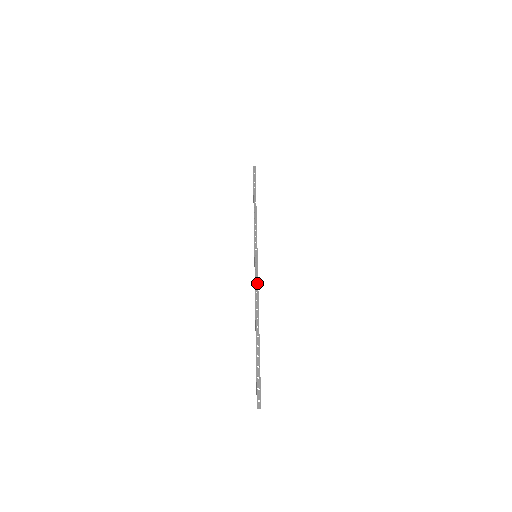
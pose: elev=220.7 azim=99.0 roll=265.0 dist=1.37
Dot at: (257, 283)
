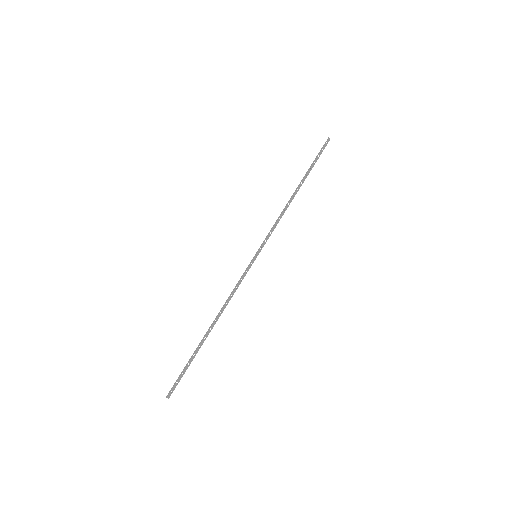
Dot at: (238, 286)
